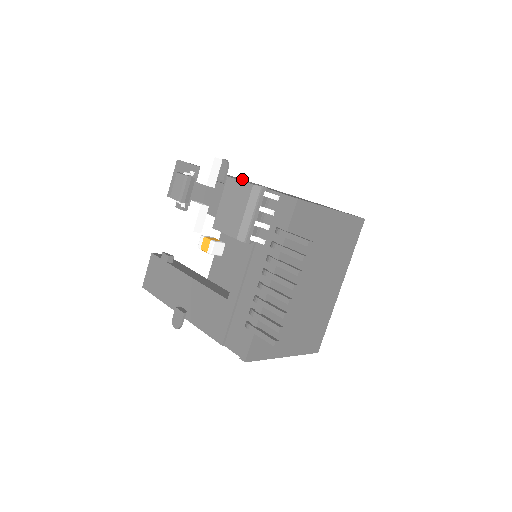
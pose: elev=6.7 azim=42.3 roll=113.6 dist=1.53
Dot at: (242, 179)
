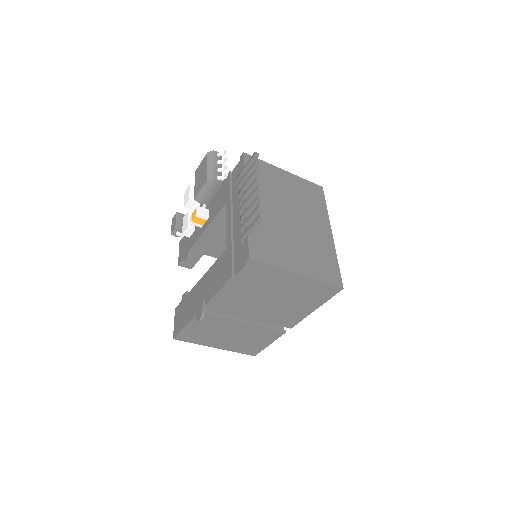
Dot at: occluded
